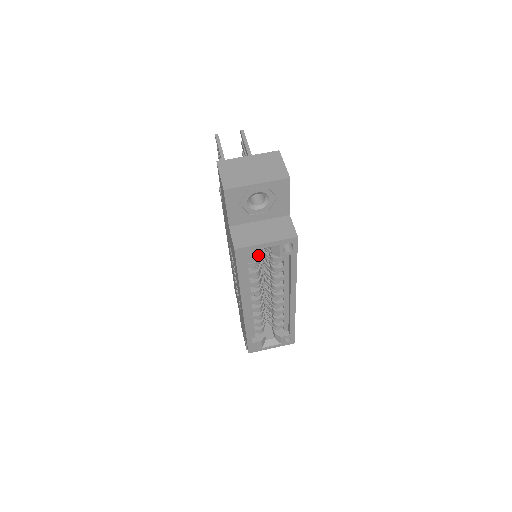
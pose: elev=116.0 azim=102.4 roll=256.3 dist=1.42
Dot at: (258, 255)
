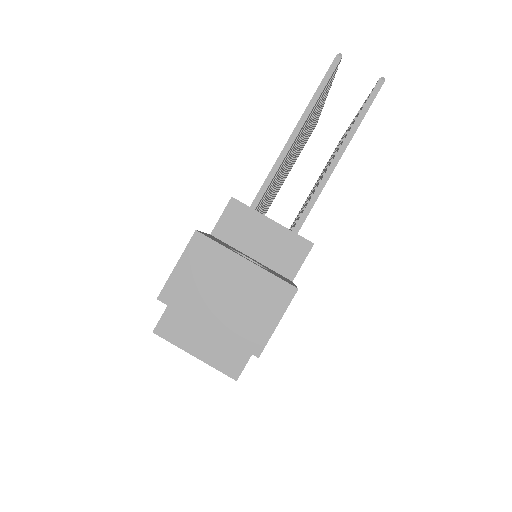
Dot at: occluded
